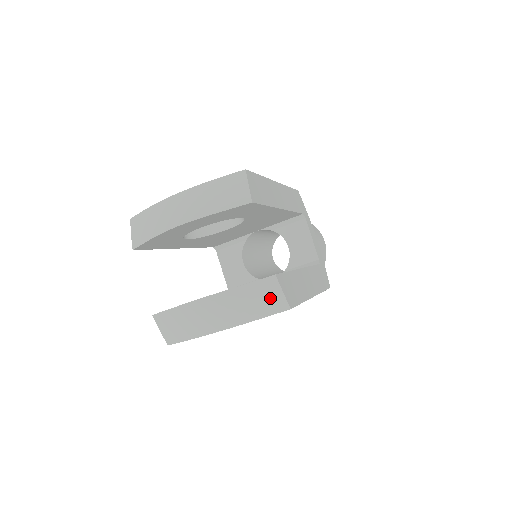
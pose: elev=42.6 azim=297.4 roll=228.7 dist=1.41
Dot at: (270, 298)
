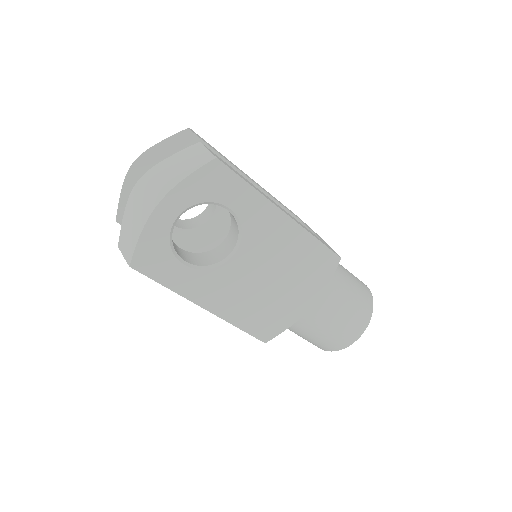
Dot at: (196, 156)
